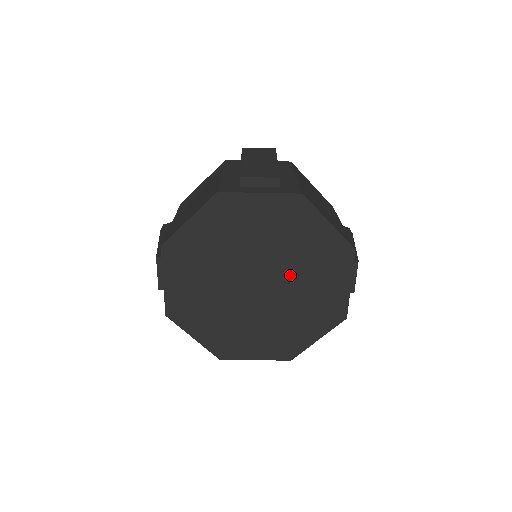
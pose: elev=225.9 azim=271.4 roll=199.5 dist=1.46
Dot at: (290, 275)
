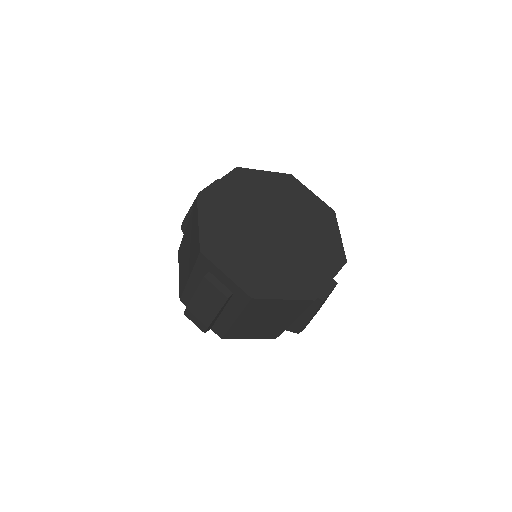
Dot at: (298, 242)
